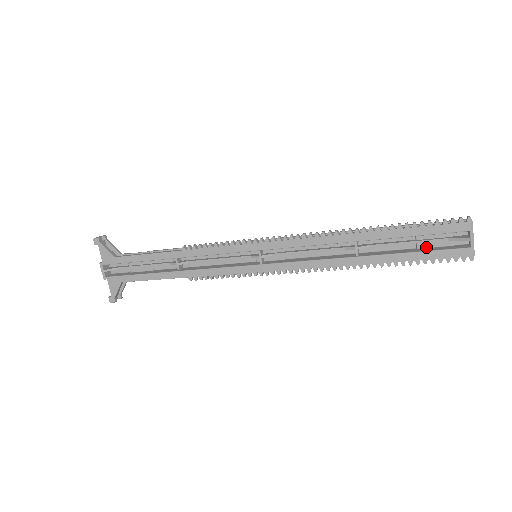
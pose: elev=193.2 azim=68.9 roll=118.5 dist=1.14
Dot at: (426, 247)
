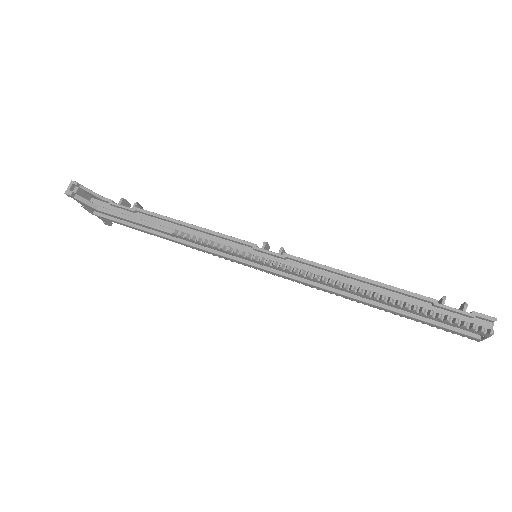
Dot at: occluded
